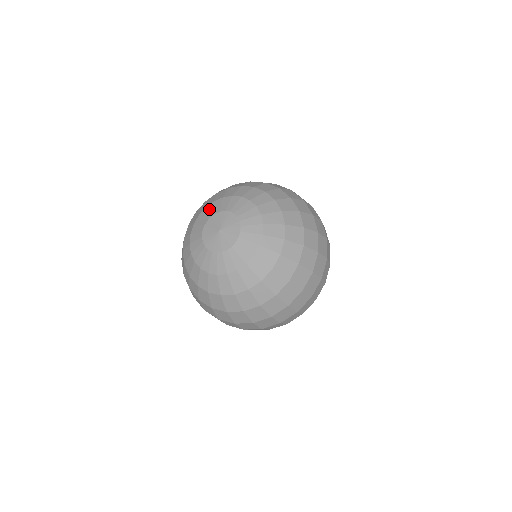
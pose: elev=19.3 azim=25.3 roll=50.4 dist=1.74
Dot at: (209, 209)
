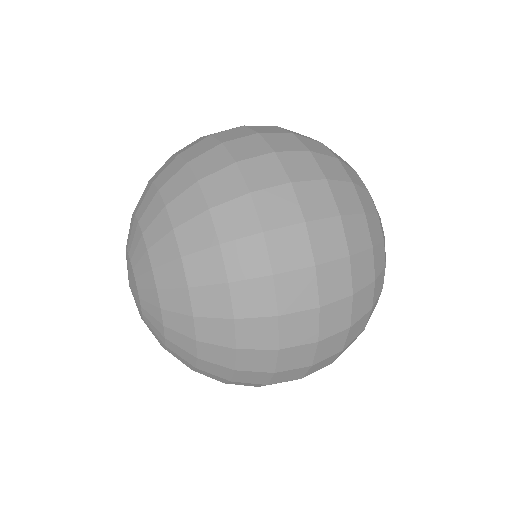
Dot at: (134, 236)
